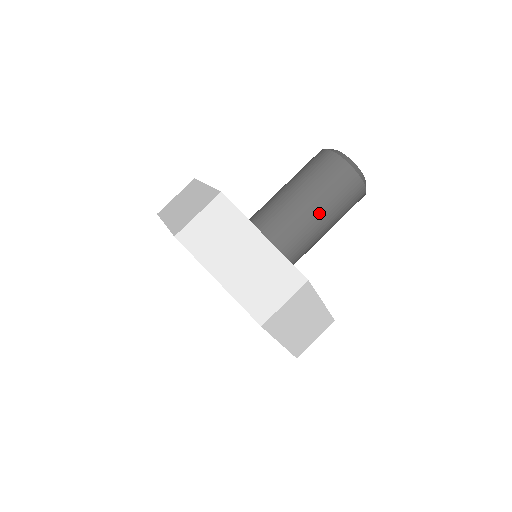
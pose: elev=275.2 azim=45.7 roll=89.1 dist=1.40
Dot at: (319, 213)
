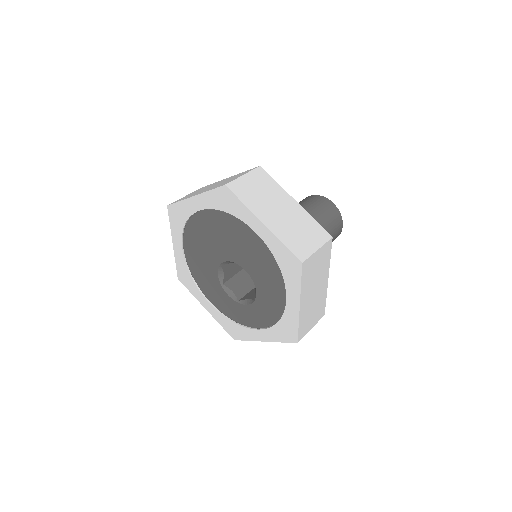
Dot at: occluded
